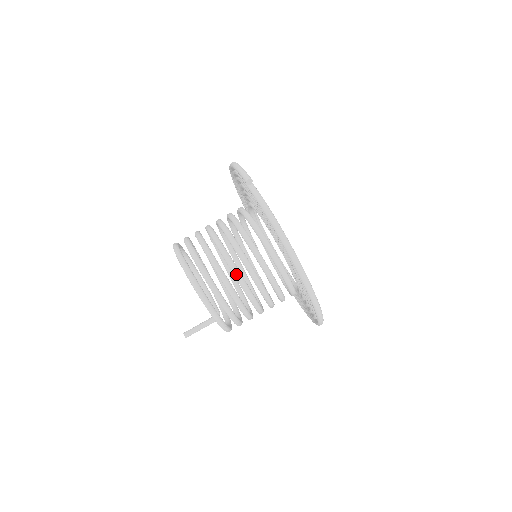
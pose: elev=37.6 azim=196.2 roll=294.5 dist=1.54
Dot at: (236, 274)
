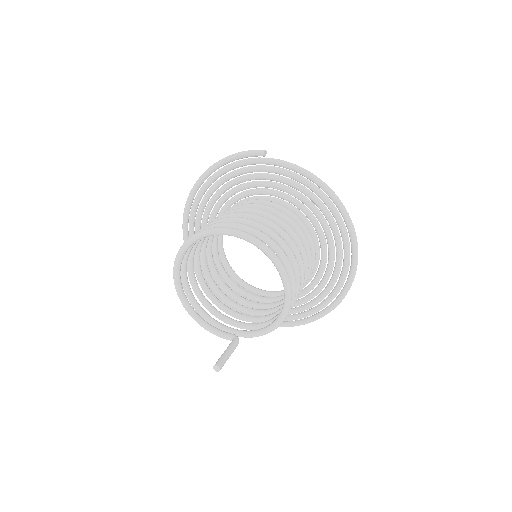
Dot at: (287, 235)
